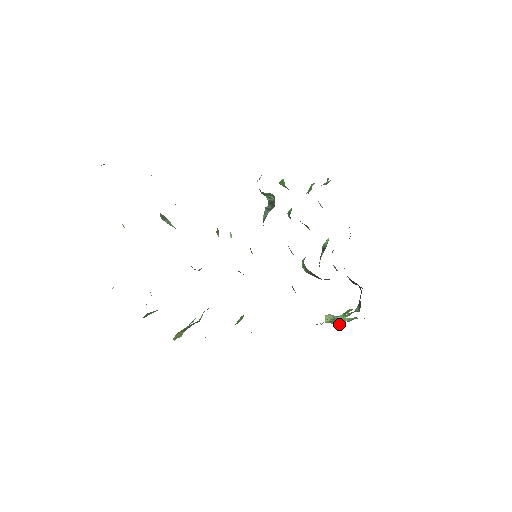
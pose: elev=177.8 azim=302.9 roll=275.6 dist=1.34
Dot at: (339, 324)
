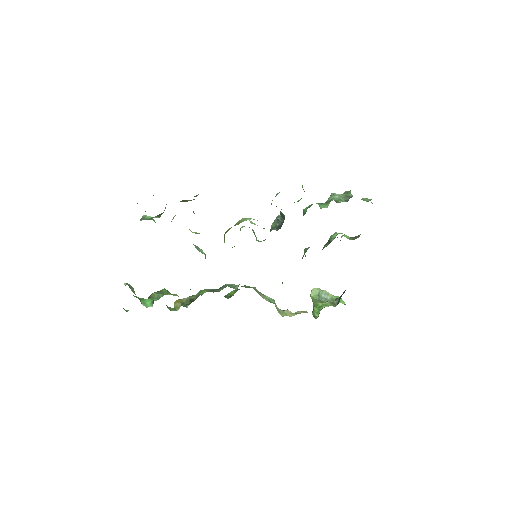
Dot at: (313, 314)
